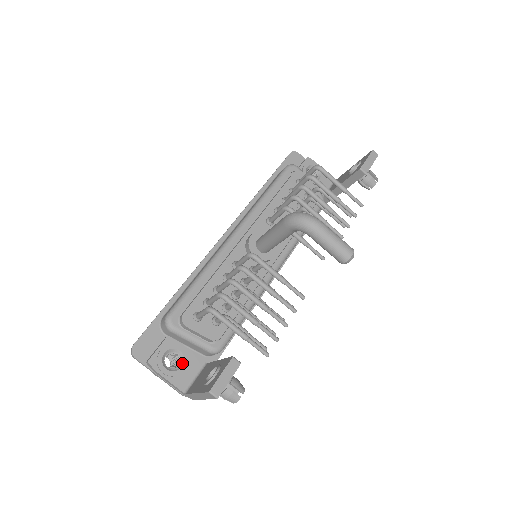
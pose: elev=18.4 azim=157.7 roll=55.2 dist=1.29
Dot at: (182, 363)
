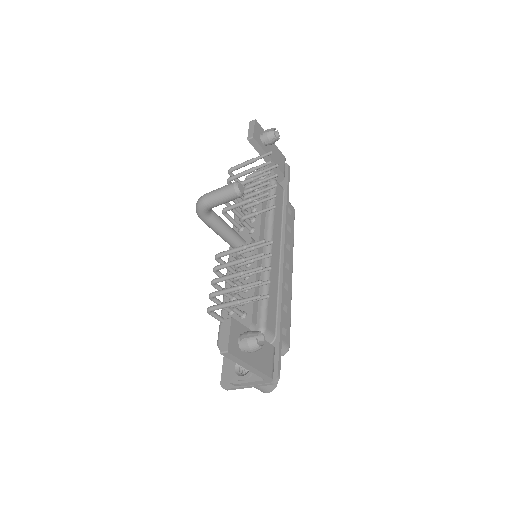
Dot at: occluded
